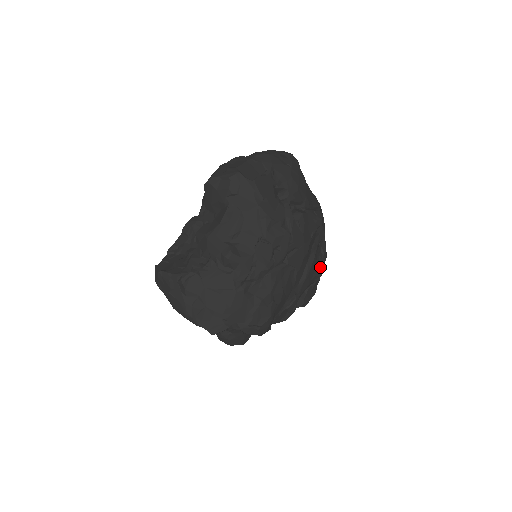
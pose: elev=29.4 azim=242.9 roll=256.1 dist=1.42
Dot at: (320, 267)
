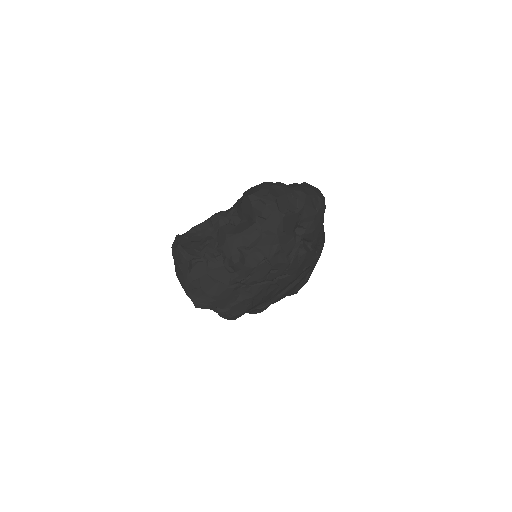
Dot at: (299, 288)
